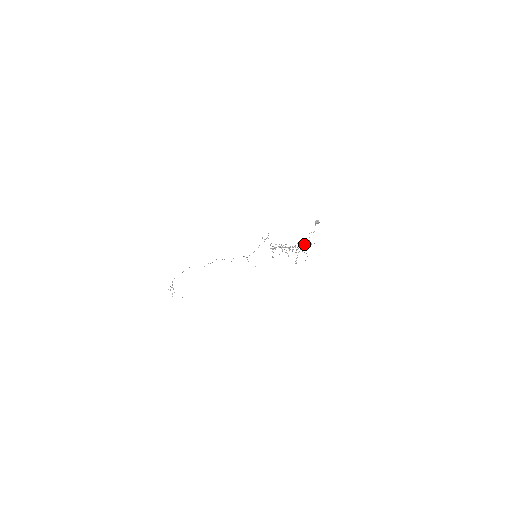
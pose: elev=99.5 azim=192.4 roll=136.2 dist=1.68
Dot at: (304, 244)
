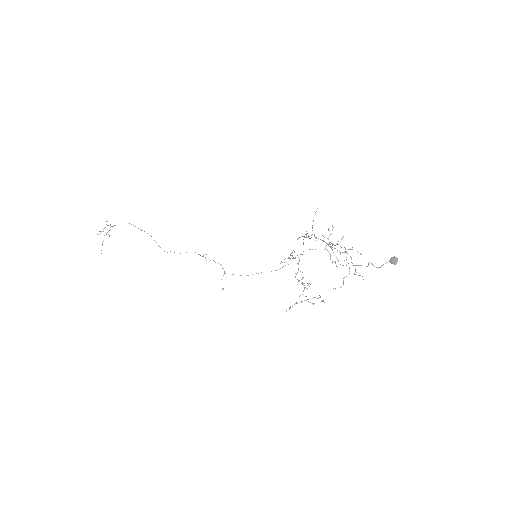
Dot at: (354, 265)
